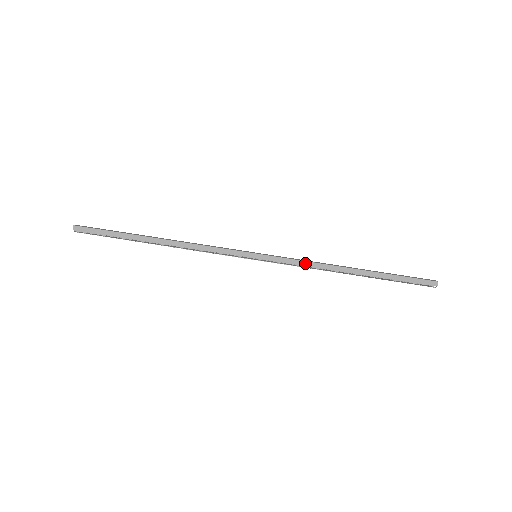
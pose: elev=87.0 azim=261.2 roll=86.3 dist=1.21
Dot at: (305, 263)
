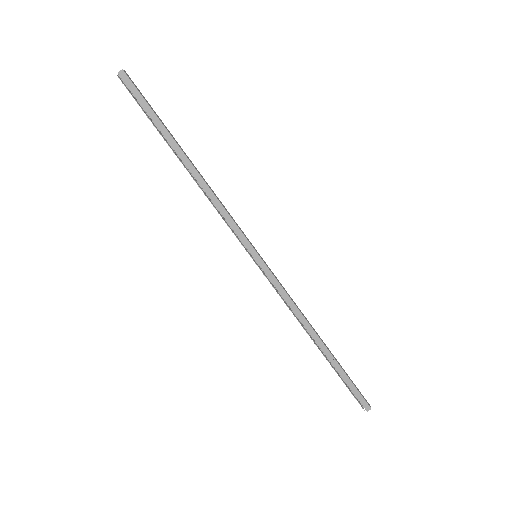
Dot at: (289, 300)
